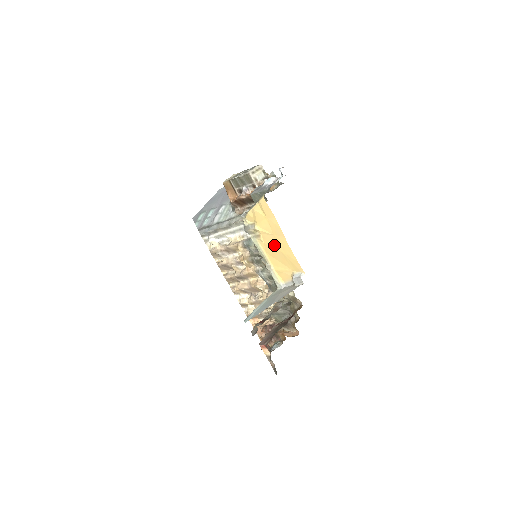
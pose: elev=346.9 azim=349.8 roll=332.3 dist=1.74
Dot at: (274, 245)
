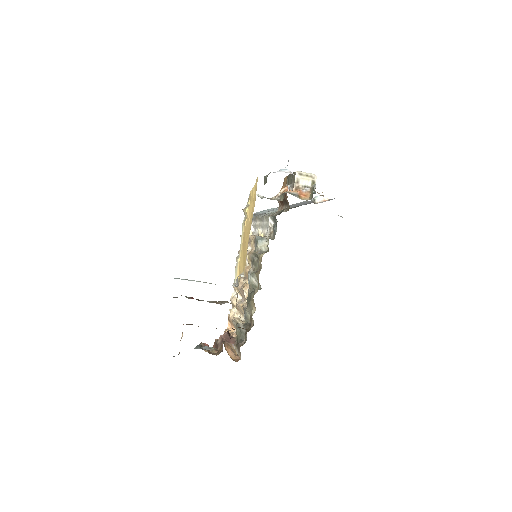
Dot at: (246, 234)
